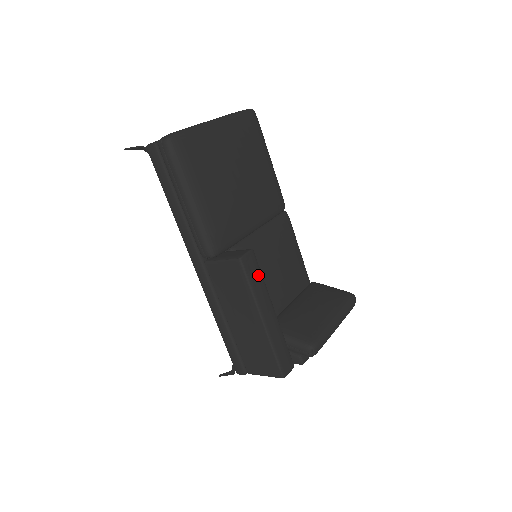
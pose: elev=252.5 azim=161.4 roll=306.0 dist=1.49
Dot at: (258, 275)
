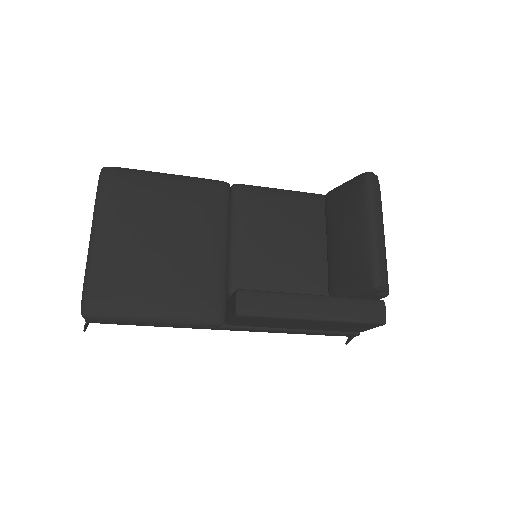
Dot at: (266, 299)
